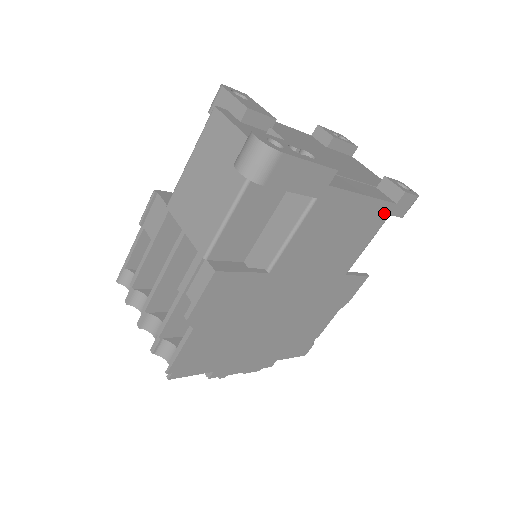
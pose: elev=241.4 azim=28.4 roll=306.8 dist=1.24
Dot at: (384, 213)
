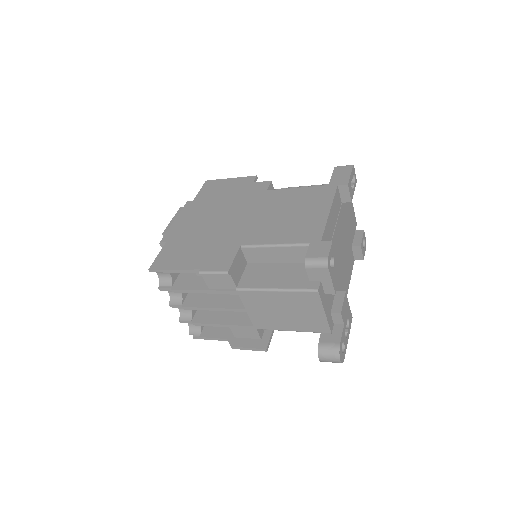
Dot at: occluded
